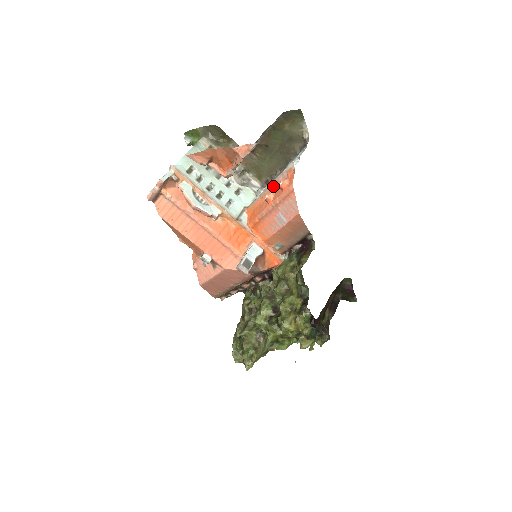
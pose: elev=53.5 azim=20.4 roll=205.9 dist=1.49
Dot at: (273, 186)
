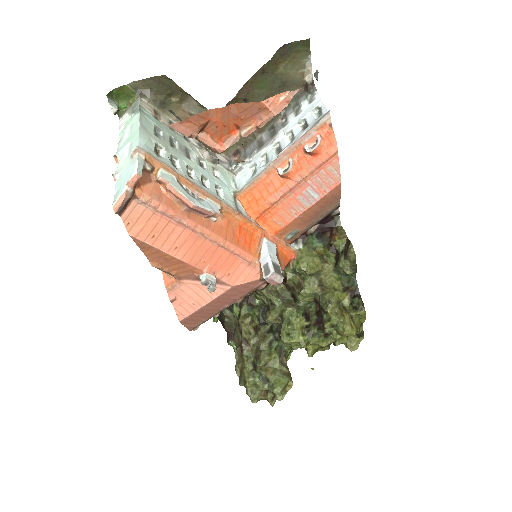
Dot at: (290, 153)
